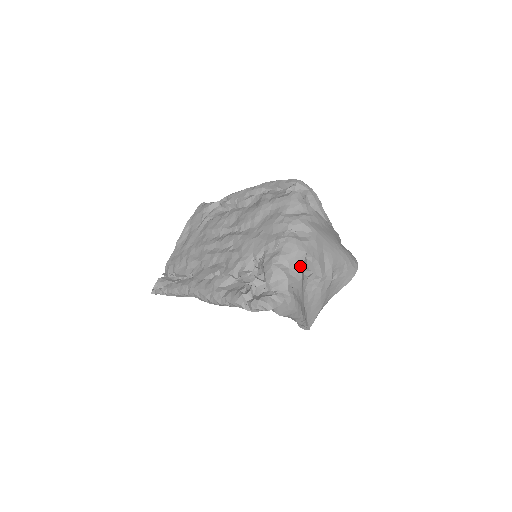
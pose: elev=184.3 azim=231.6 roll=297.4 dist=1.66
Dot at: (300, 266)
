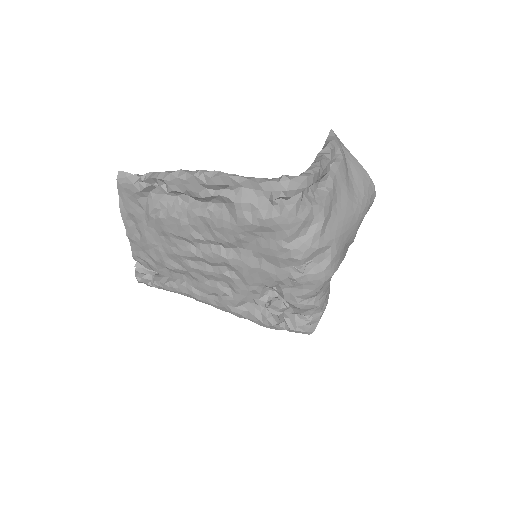
Dot at: (327, 286)
